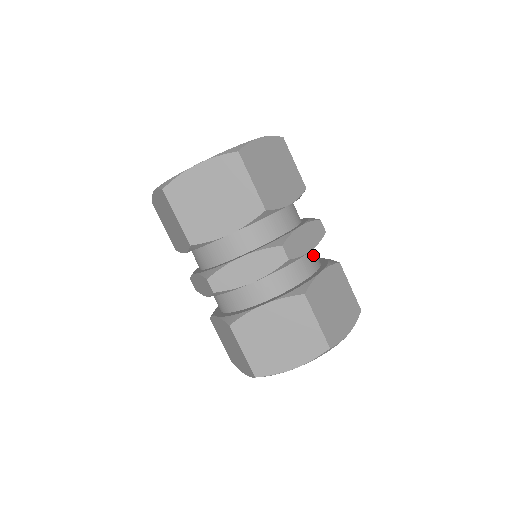
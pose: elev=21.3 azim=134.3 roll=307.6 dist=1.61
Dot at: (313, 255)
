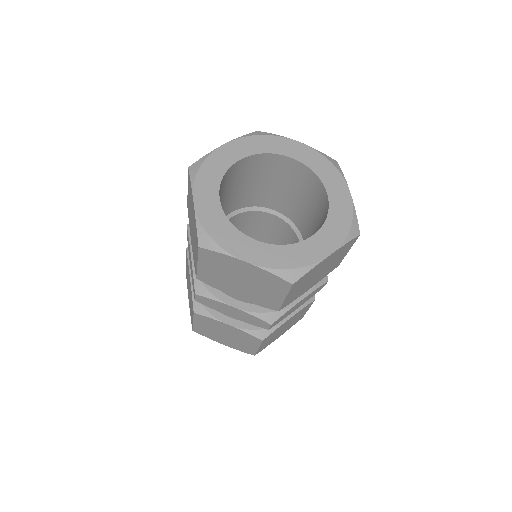
Dot at: occluded
